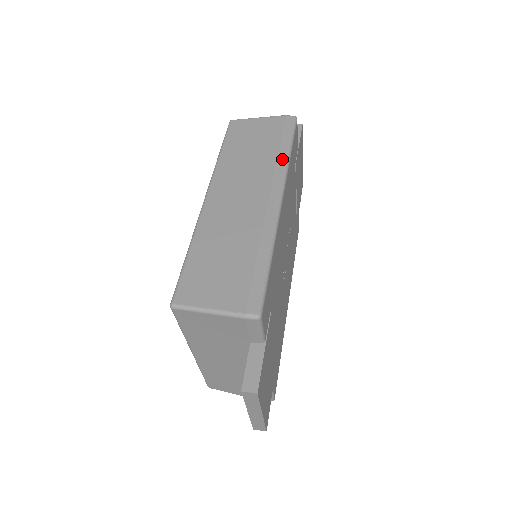
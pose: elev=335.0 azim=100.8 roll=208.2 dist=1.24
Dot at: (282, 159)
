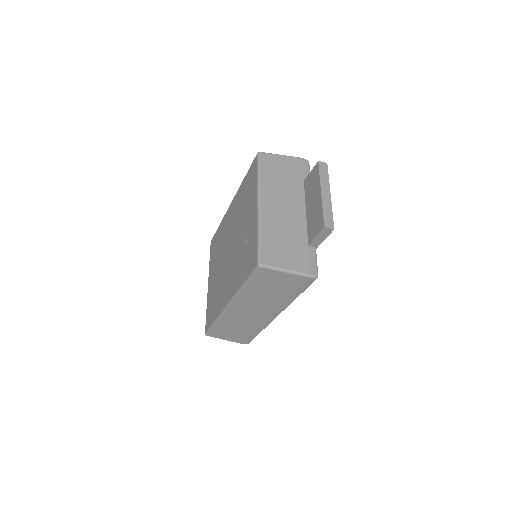
Dot at: occluded
